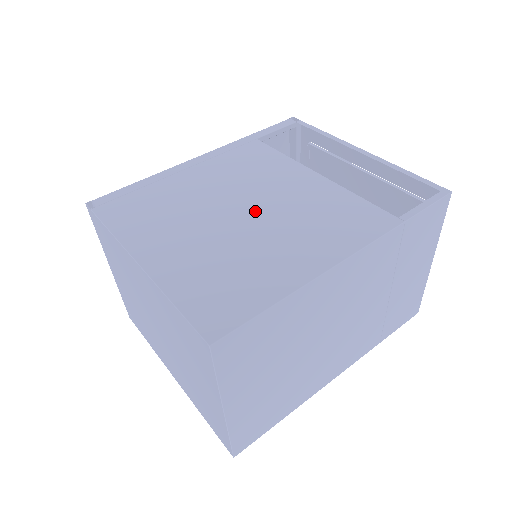
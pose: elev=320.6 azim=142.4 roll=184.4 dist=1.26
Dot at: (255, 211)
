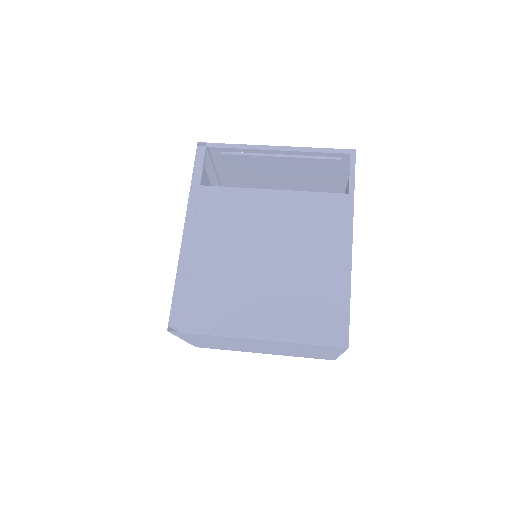
Dot at: (274, 251)
